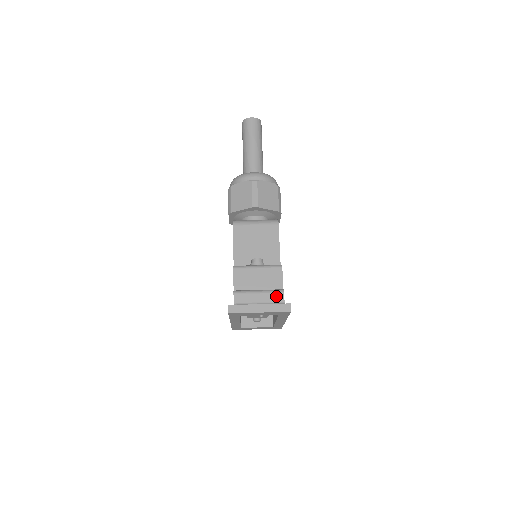
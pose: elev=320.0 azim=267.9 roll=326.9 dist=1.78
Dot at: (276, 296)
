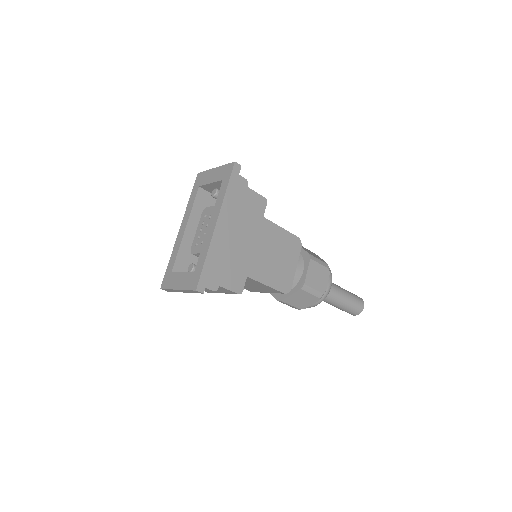
Dot at: occluded
